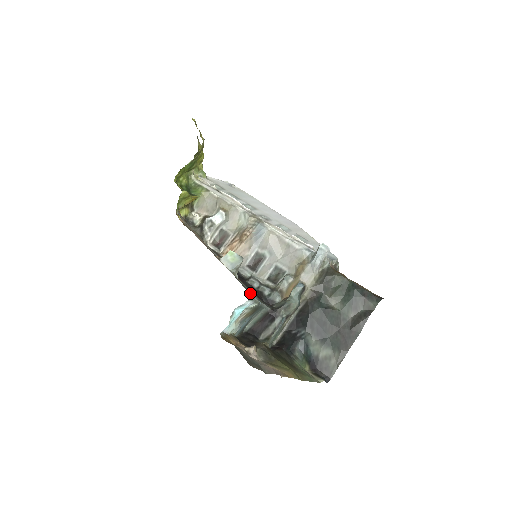
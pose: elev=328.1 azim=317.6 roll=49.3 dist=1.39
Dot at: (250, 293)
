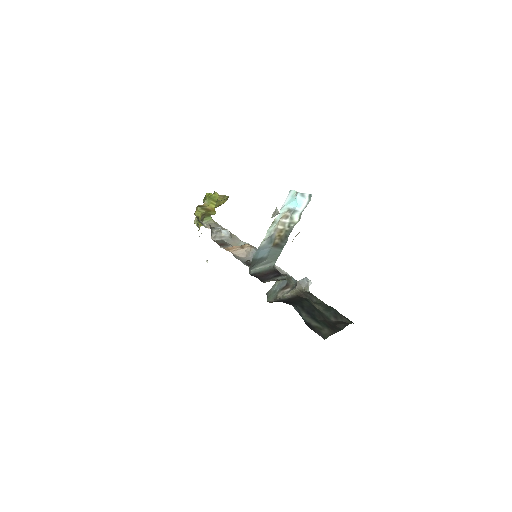
Dot at: occluded
